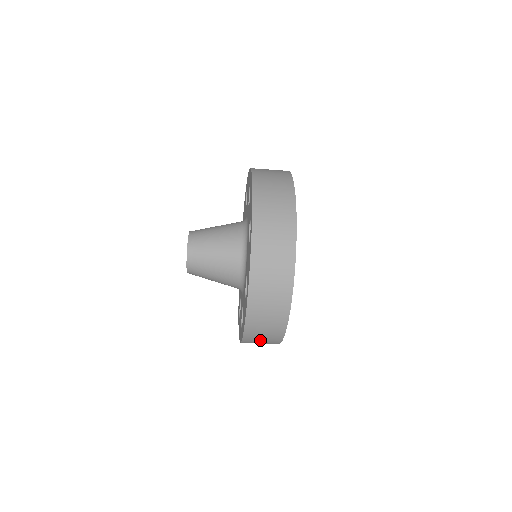
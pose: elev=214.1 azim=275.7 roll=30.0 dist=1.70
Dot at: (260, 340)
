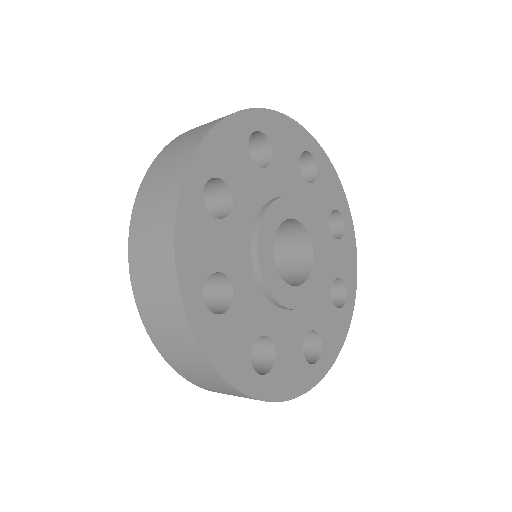
Dot at: occluded
